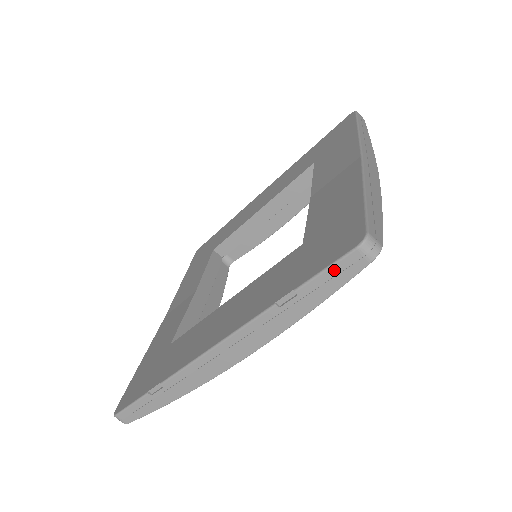
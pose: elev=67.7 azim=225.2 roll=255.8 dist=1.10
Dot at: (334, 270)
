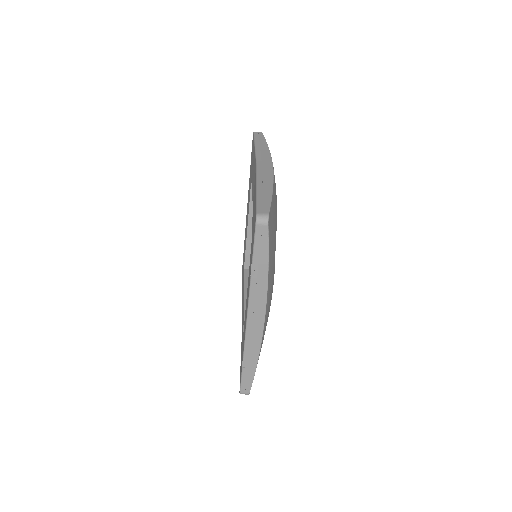
Dot at: (257, 241)
